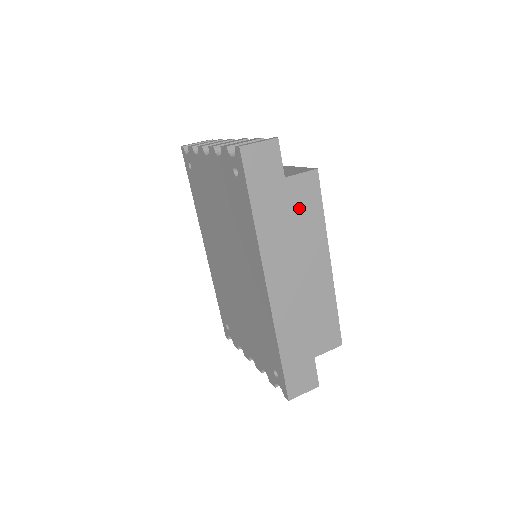
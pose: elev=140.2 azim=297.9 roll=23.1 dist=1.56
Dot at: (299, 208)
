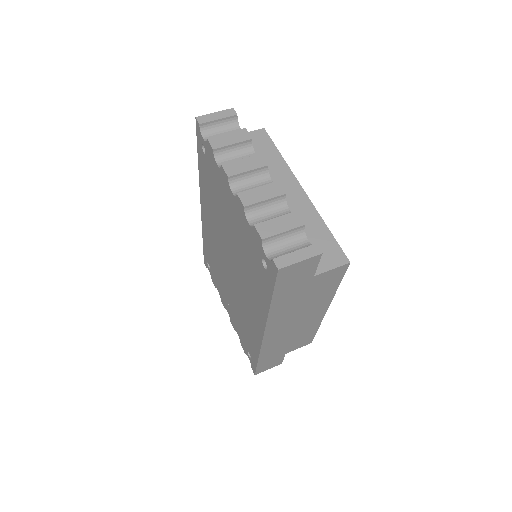
Dot at: (317, 289)
